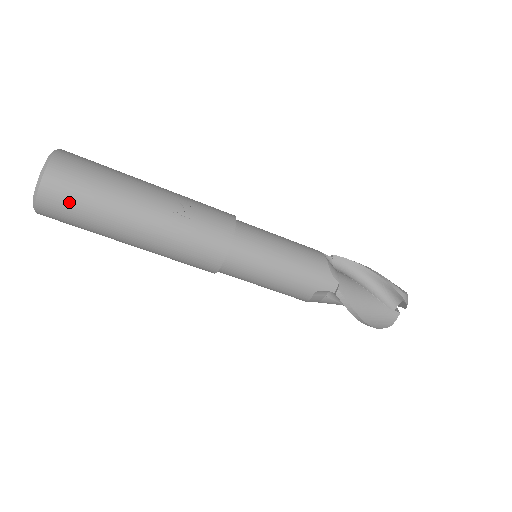
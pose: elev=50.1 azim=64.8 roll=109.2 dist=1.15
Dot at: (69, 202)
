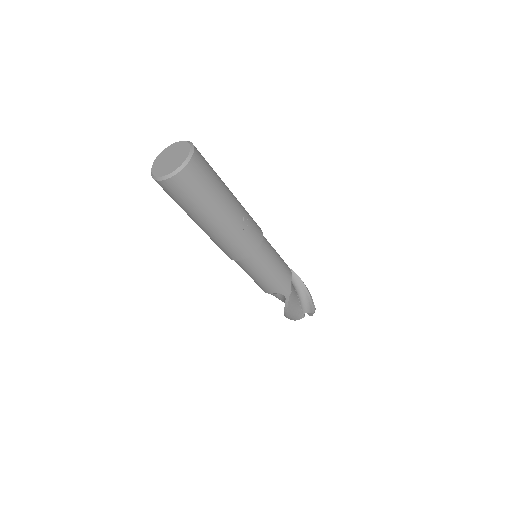
Dot at: (186, 191)
